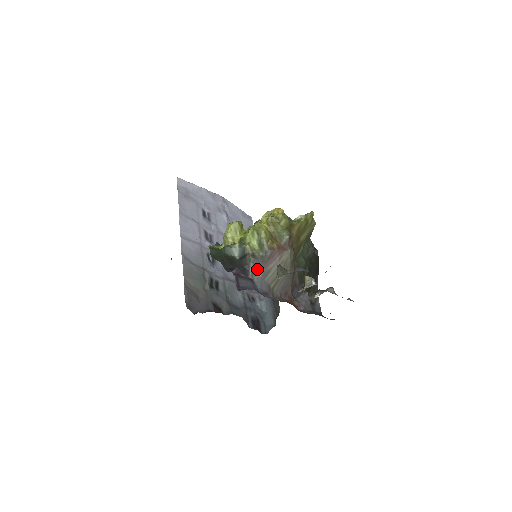
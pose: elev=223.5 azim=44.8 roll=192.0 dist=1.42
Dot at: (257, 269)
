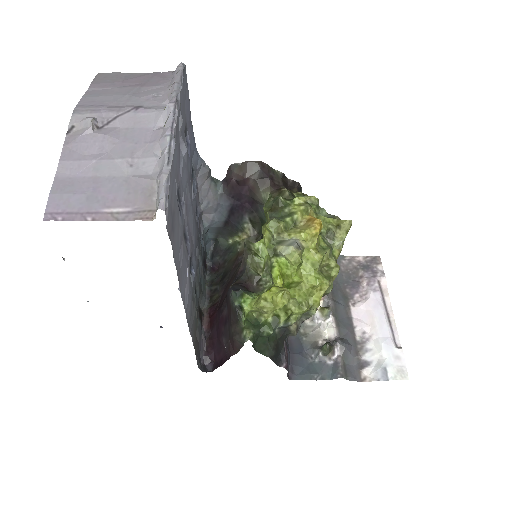
Dot at: occluded
